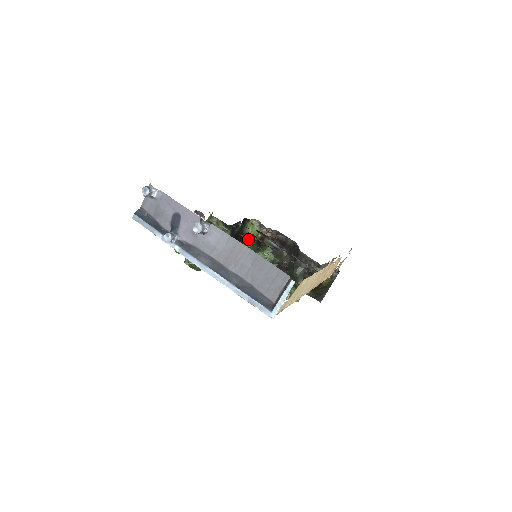
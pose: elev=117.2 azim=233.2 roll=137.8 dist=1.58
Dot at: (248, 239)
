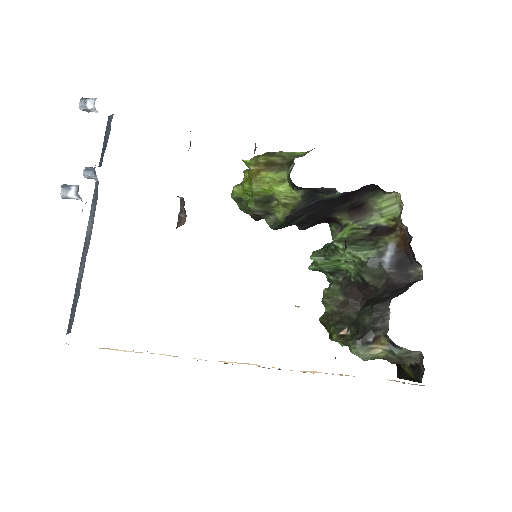
Dot at: (369, 215)
